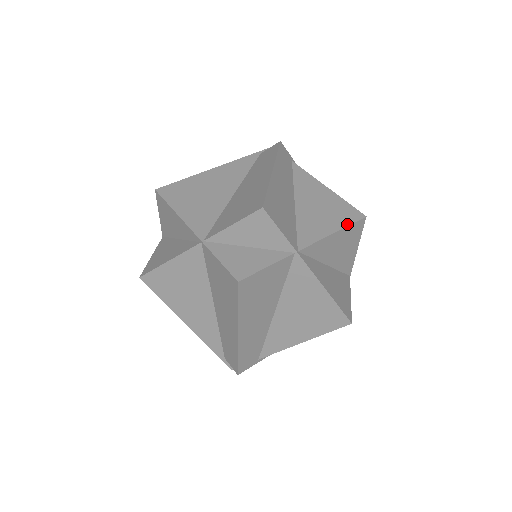
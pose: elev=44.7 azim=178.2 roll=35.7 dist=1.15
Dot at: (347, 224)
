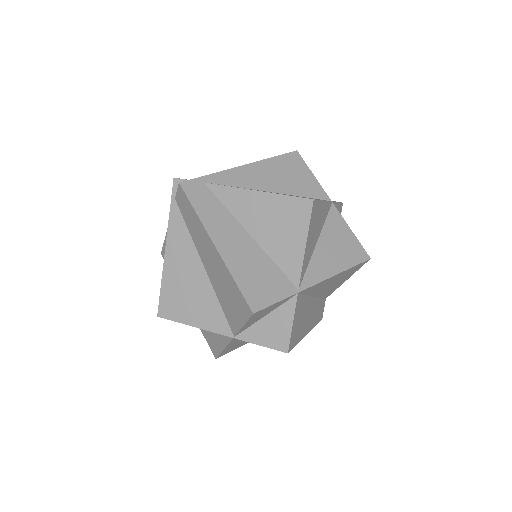
Dot at: (307, 225)
